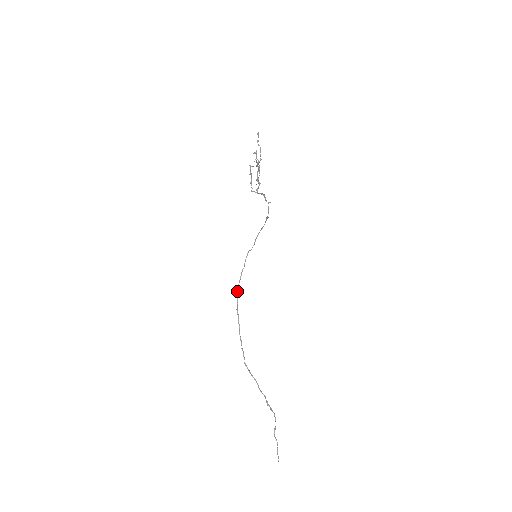
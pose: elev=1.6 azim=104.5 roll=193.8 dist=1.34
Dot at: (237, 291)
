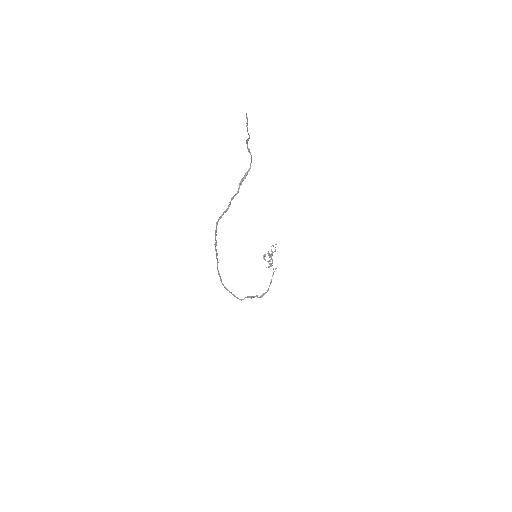
Dot at: (221, 281)
